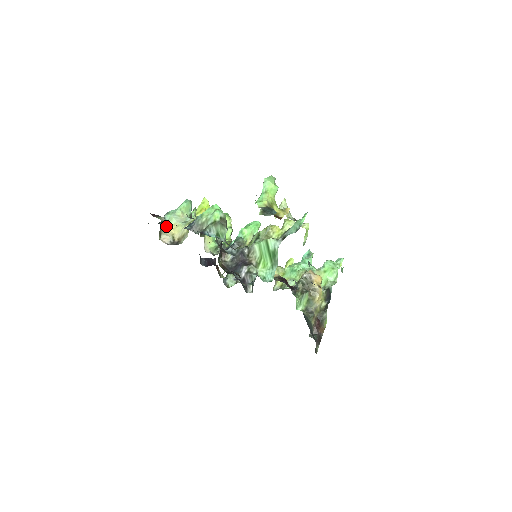
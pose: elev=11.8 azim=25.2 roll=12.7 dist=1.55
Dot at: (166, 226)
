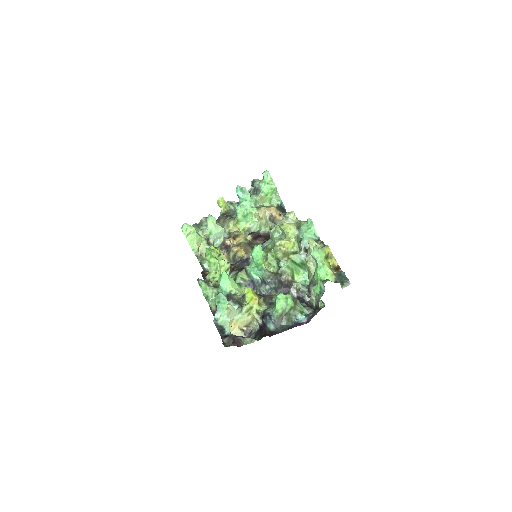
Dot at: (230, 330)
